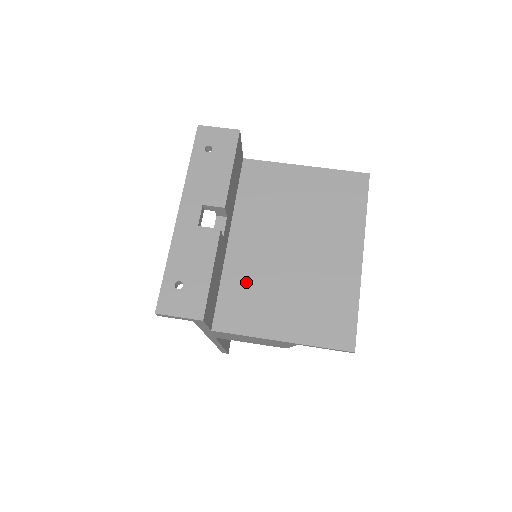
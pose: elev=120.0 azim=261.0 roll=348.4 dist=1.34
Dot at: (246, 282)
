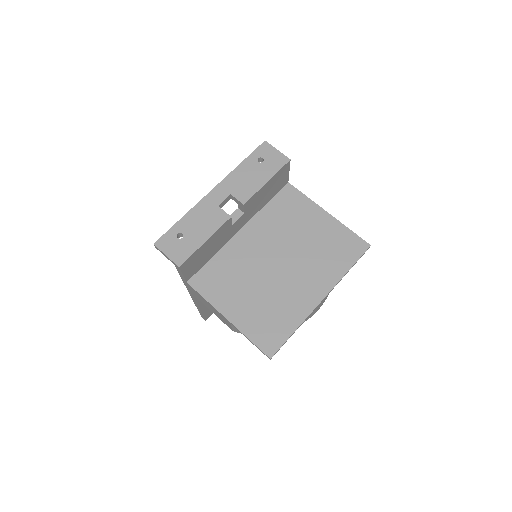
Dot at: (231, 266)
